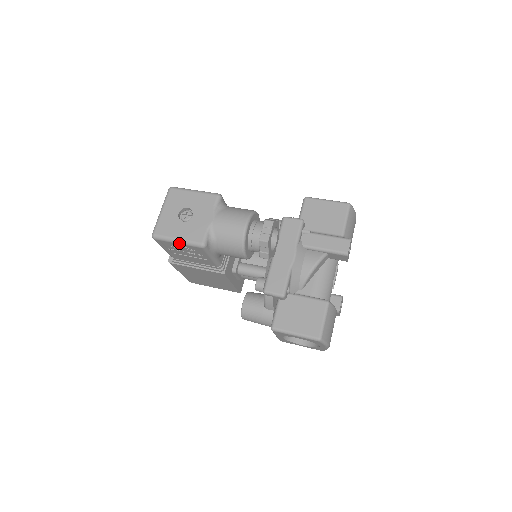
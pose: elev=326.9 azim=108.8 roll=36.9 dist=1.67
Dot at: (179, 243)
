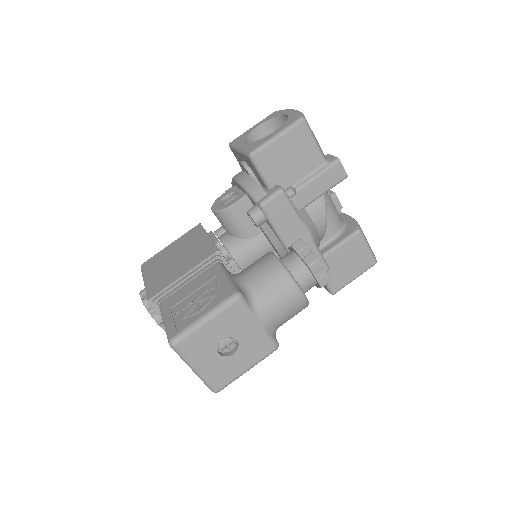
Dot at: occluded
